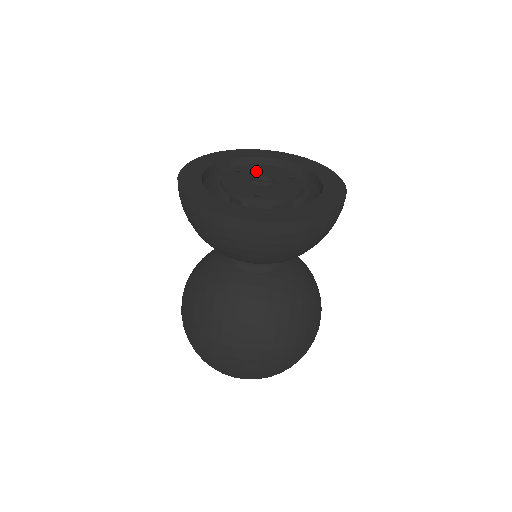
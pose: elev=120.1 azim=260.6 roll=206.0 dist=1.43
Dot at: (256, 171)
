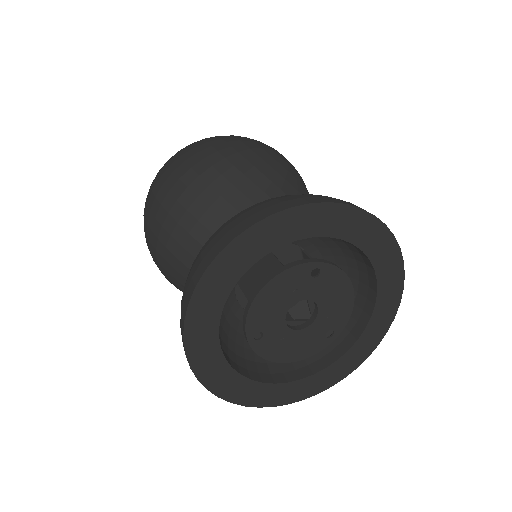
Dot at: (273, 313)
